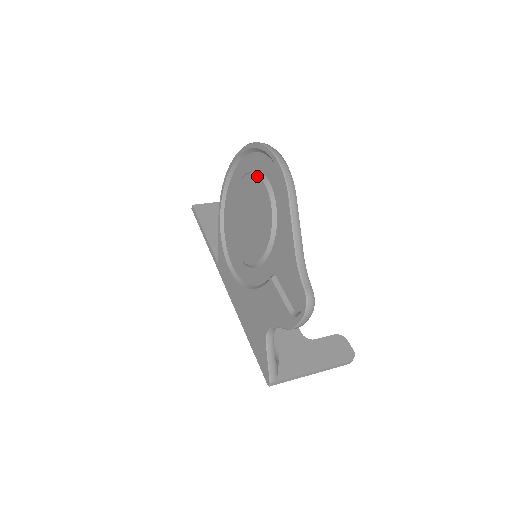
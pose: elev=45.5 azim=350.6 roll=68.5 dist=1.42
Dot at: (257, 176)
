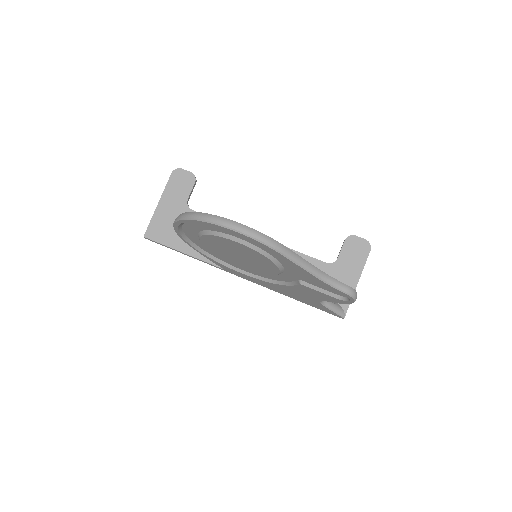
Dot at: (224, 238)
